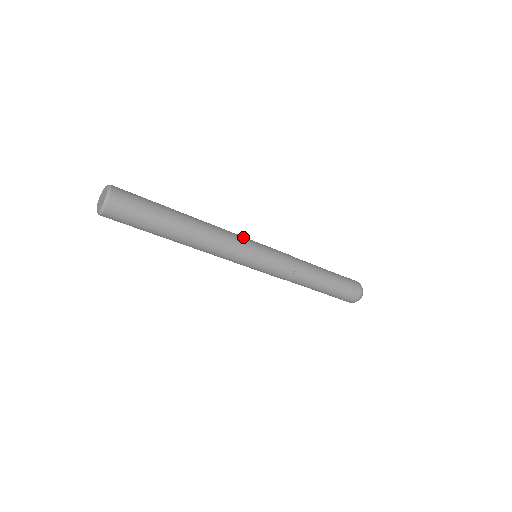
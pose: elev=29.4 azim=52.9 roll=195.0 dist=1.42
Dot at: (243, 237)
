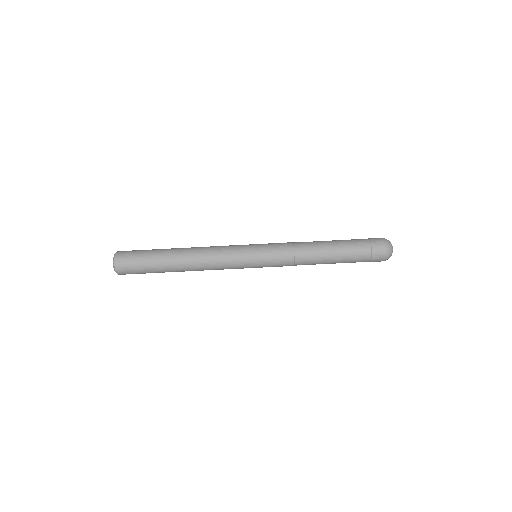
Dot at: occluded
